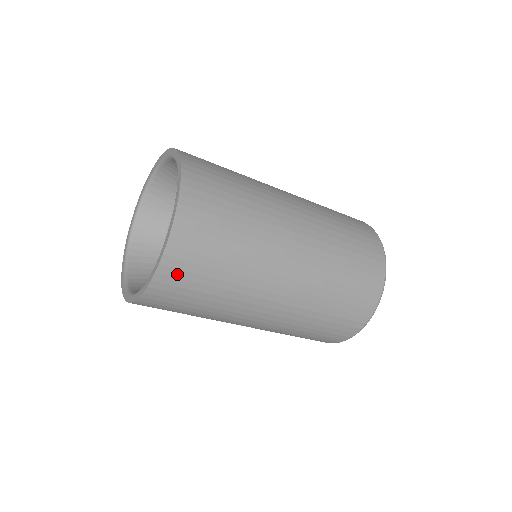
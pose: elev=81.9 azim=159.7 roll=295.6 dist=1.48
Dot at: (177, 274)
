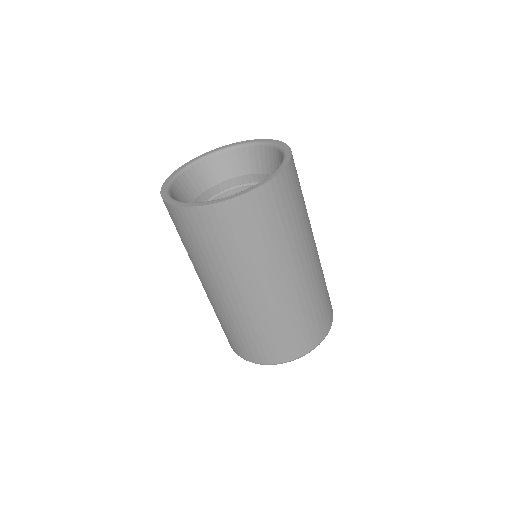
Dot at: (222, 218)
